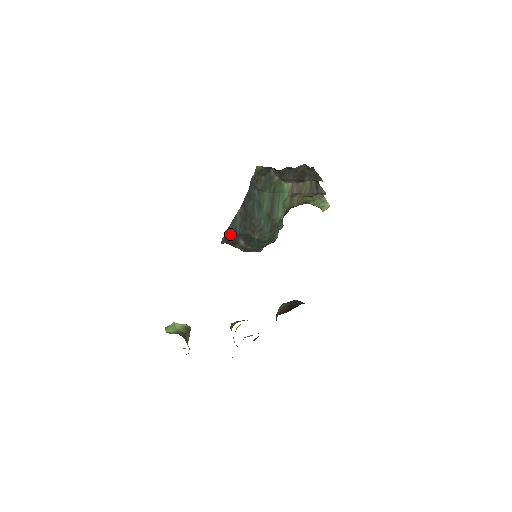
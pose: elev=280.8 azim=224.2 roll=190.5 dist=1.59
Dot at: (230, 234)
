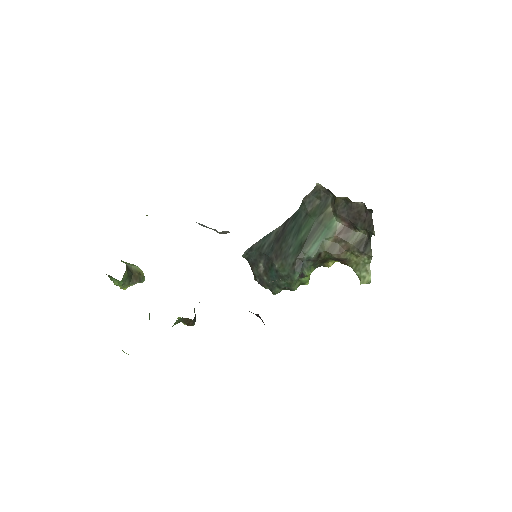
Dot at: (256, 249)
